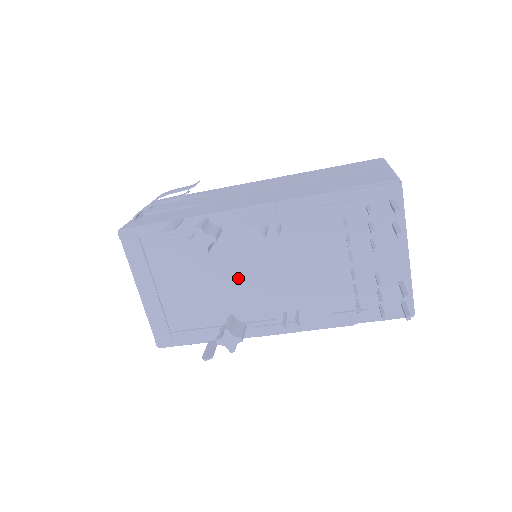
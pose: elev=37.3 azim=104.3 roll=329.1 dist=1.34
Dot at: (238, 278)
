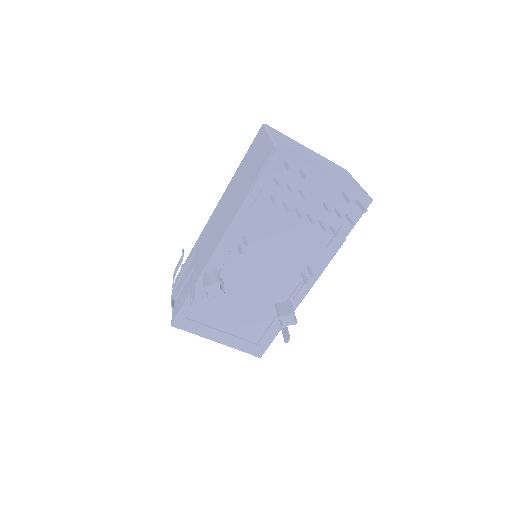
Dot at: (256, 283)
